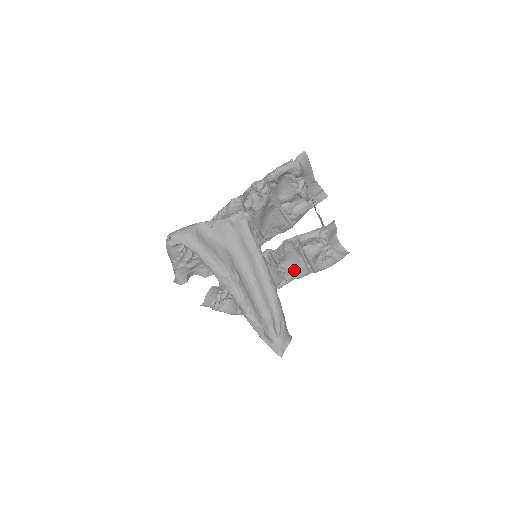
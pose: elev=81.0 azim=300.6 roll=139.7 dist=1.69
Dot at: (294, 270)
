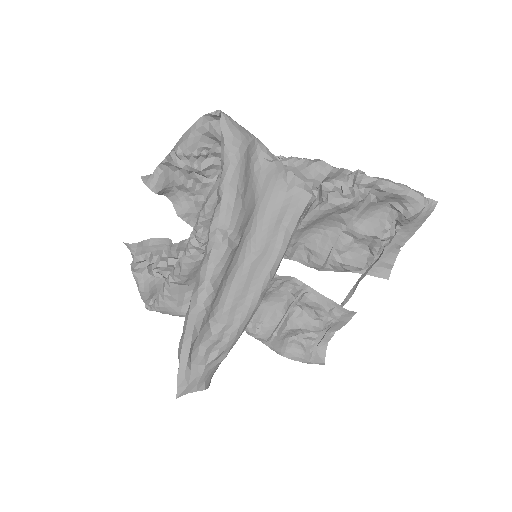
Dot at: (259, 321)
